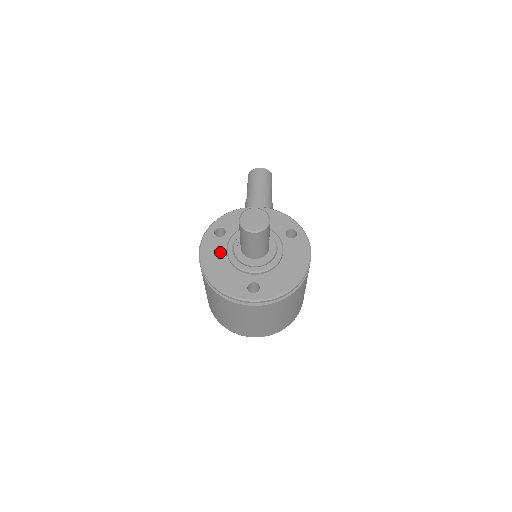
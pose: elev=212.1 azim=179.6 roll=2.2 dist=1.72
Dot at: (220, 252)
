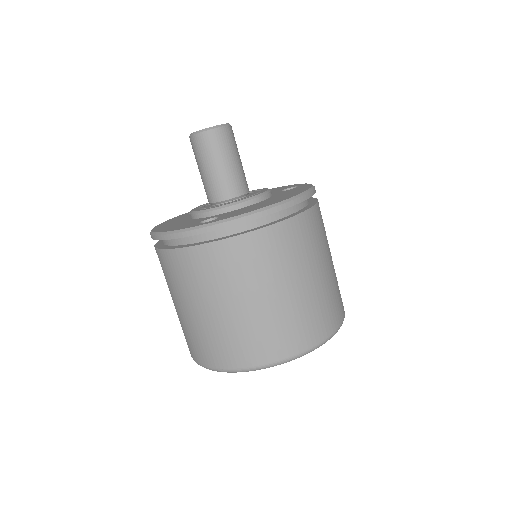
Dot at: (184, 218)
